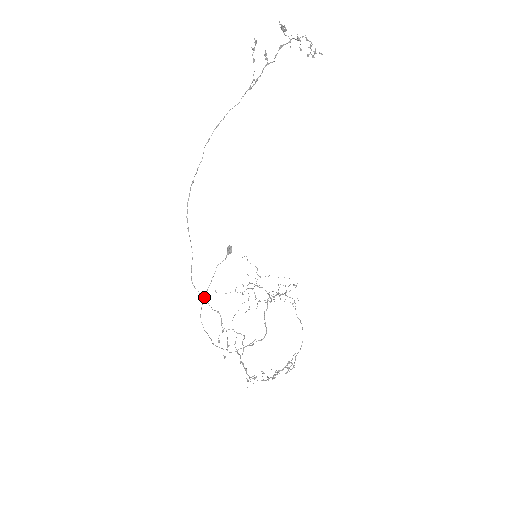
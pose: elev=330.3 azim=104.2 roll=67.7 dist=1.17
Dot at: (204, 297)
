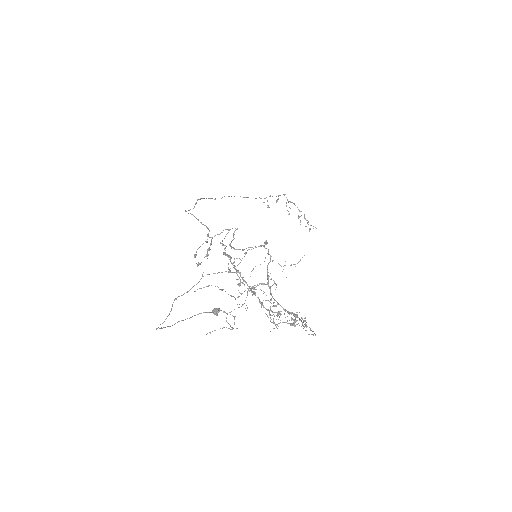
Dot at: (169, 326)
